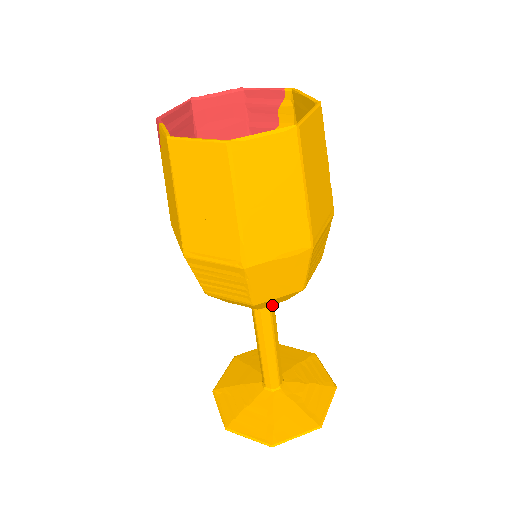
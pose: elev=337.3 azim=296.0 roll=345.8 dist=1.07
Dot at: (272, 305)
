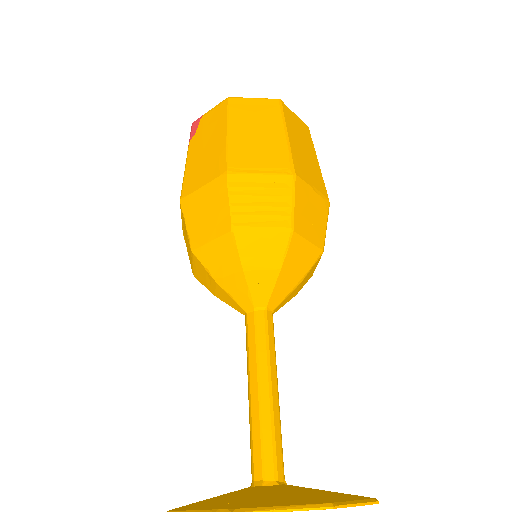
Dot at: (272, 318)
